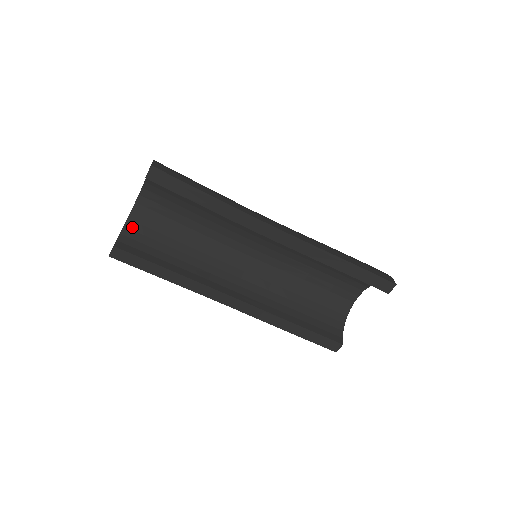
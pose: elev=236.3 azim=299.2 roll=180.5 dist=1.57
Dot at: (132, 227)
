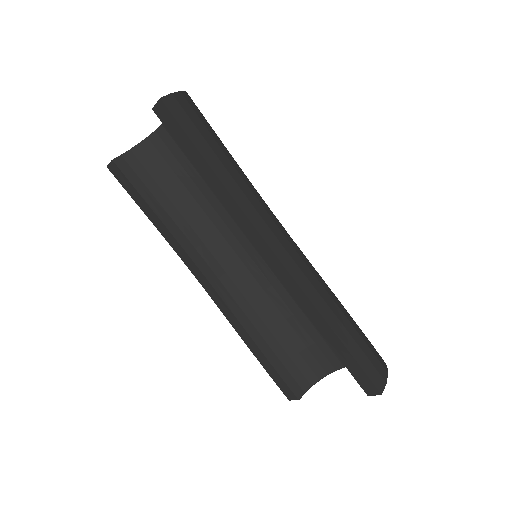
Dot at: (147, 149)
